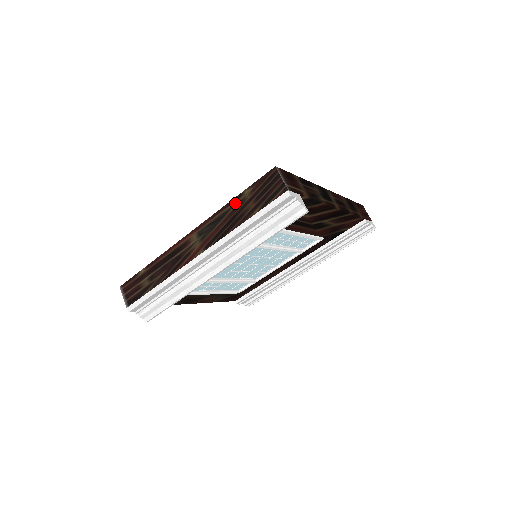
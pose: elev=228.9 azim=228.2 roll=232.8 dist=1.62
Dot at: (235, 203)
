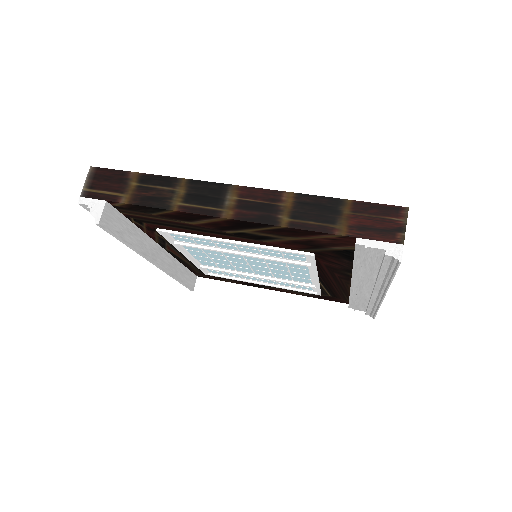
Dot at: occluded
